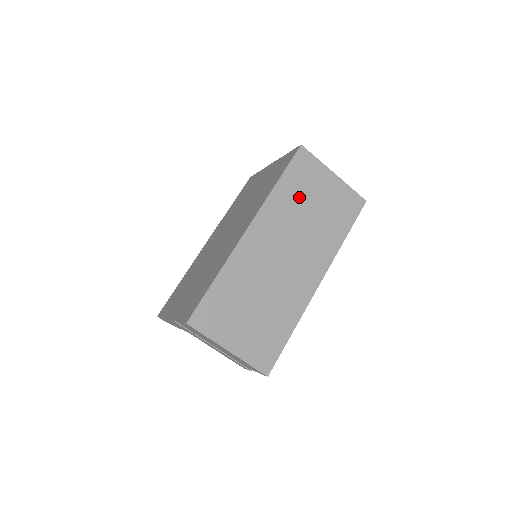
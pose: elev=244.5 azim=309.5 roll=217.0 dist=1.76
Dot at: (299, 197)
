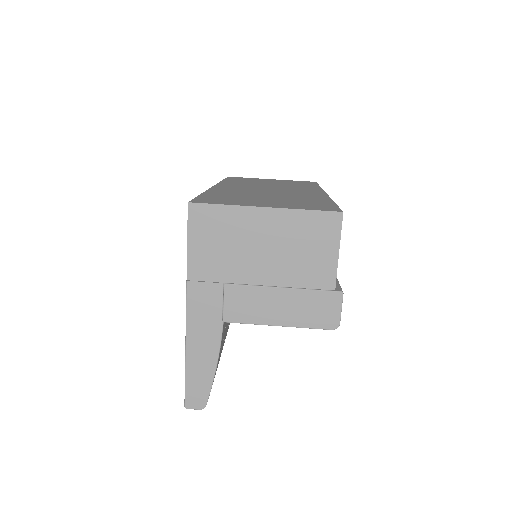
Dot at: occluded
